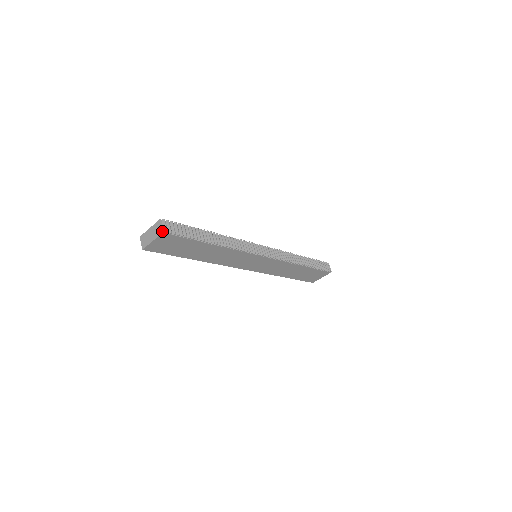
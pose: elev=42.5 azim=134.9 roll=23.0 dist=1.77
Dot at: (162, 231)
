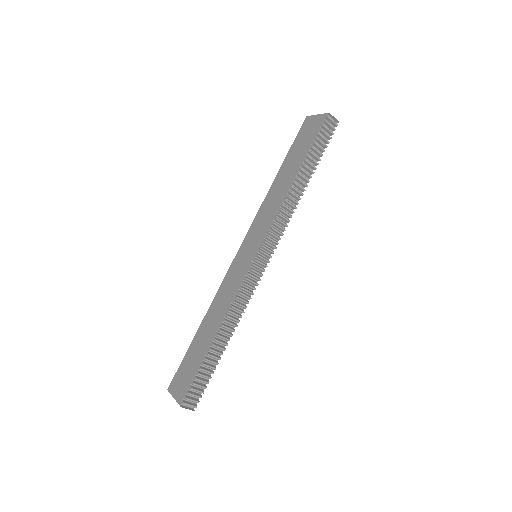
Dot at: (192, 410)
